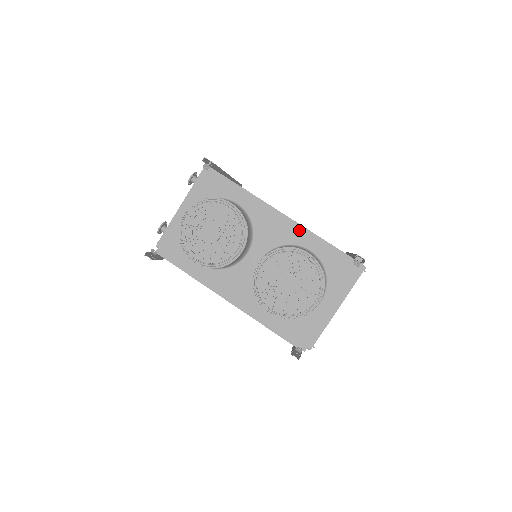
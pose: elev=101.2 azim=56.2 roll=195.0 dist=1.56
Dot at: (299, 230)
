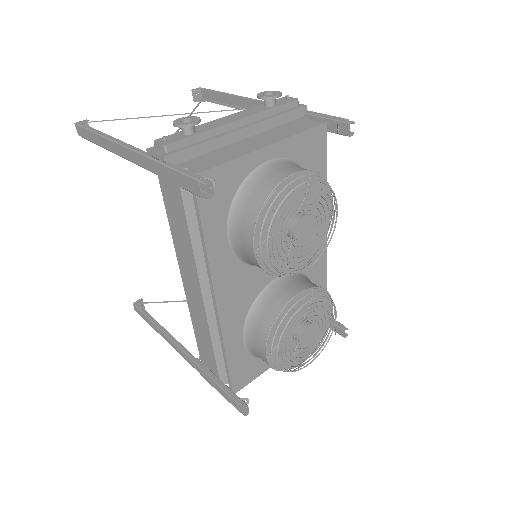
Dot at: (323, 267)
